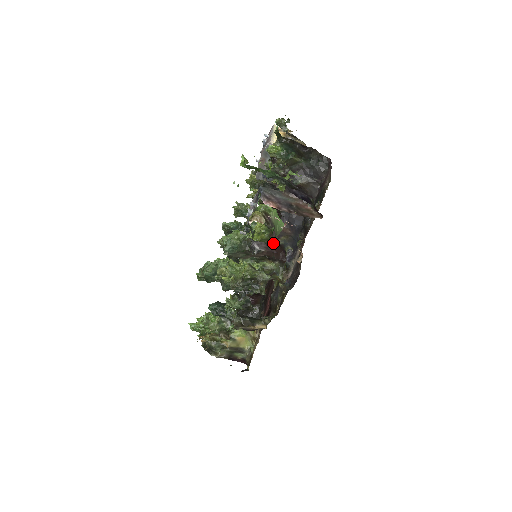
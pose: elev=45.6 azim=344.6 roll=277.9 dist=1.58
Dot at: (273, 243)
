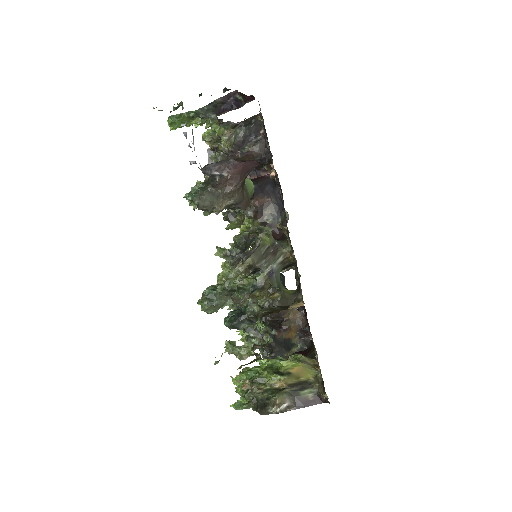
Dot at: (247, 196)
